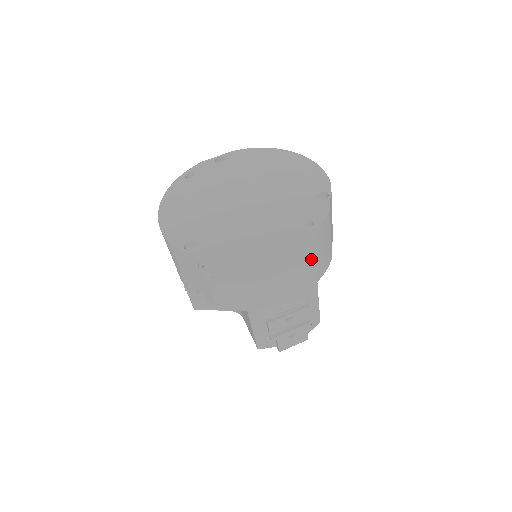
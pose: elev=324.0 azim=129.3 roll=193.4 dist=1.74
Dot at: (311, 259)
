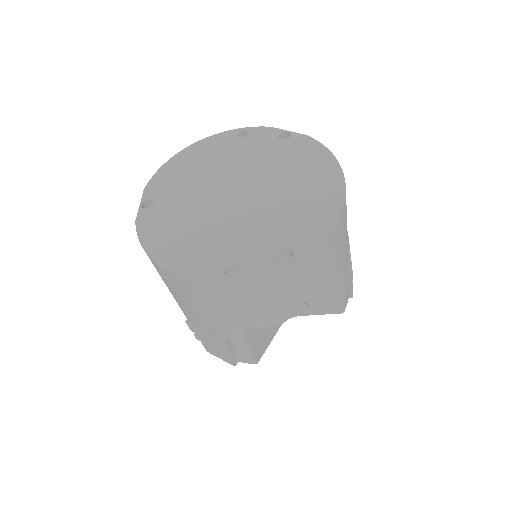
Dot at: (224, 305)
